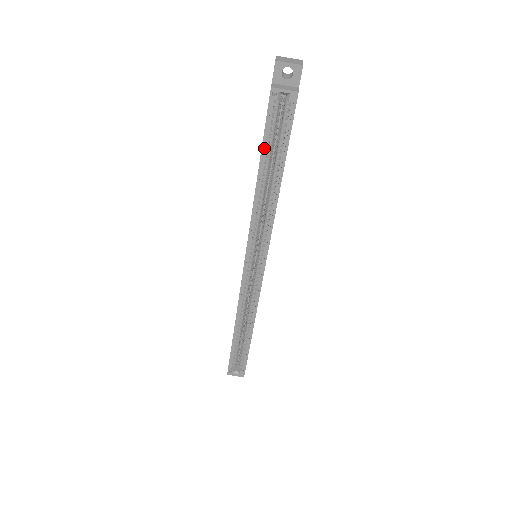
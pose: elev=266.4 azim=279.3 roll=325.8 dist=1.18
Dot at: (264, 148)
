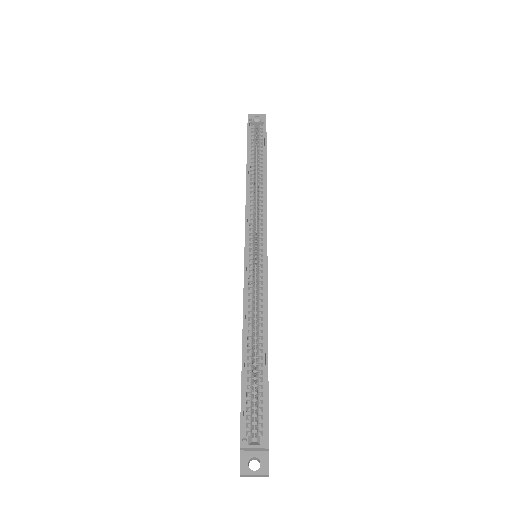
Dot at: (249, 151)
